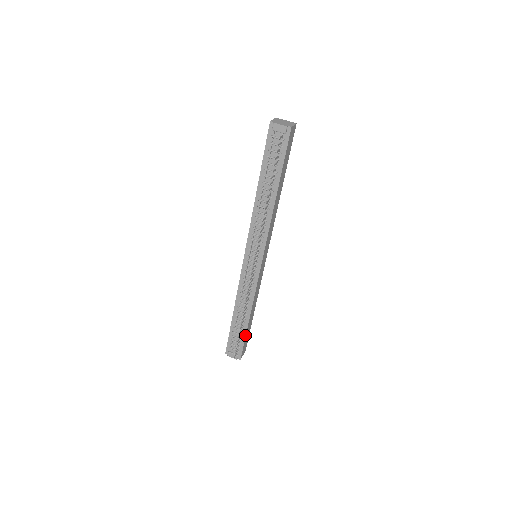
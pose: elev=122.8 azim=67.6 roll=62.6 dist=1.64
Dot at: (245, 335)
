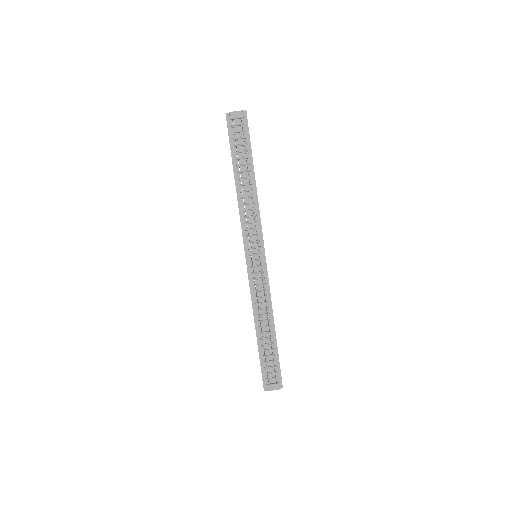
Dot at: (277, 353)
